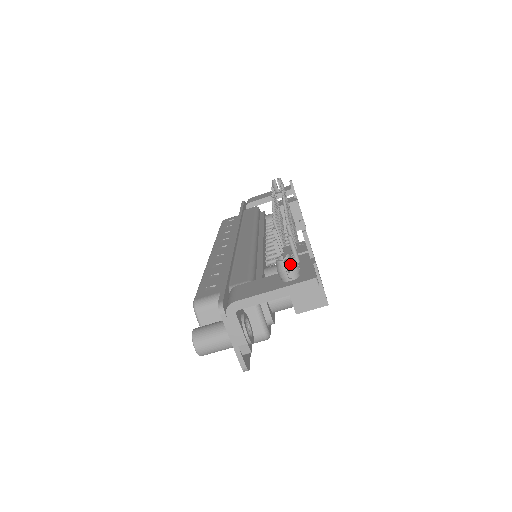
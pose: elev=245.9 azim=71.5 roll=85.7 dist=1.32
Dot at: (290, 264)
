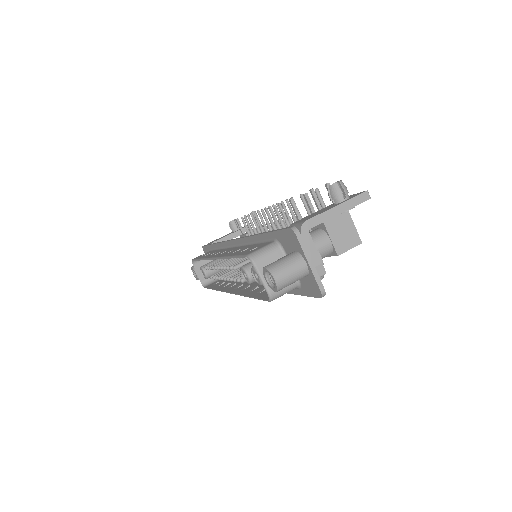
Dot at: (342, 185)
